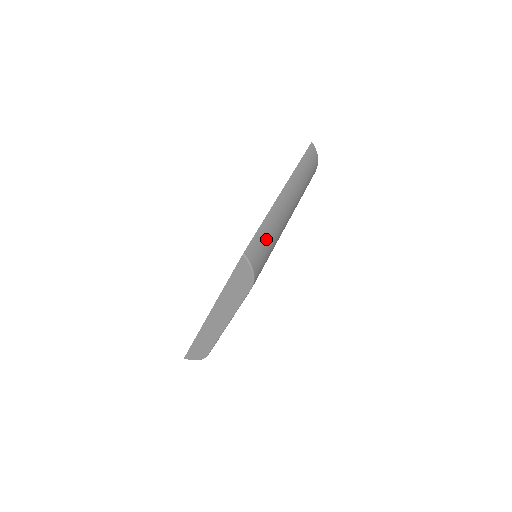
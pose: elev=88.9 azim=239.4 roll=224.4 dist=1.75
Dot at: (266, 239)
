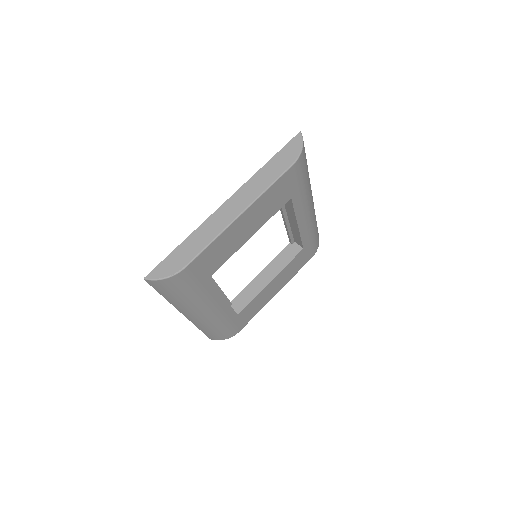
Dot at: (307, 165)
